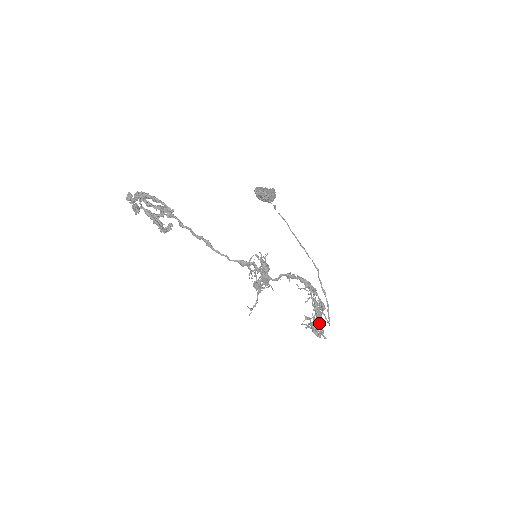
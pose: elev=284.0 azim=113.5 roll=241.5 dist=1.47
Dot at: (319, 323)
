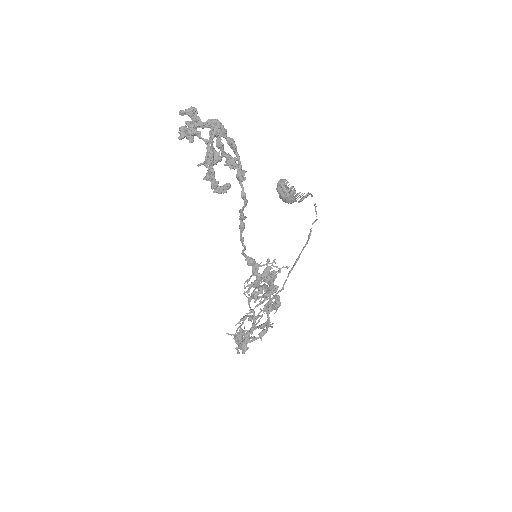
Dot at: (245, 337)
